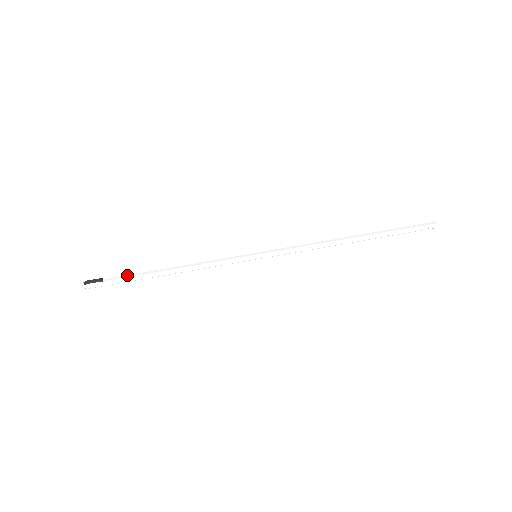
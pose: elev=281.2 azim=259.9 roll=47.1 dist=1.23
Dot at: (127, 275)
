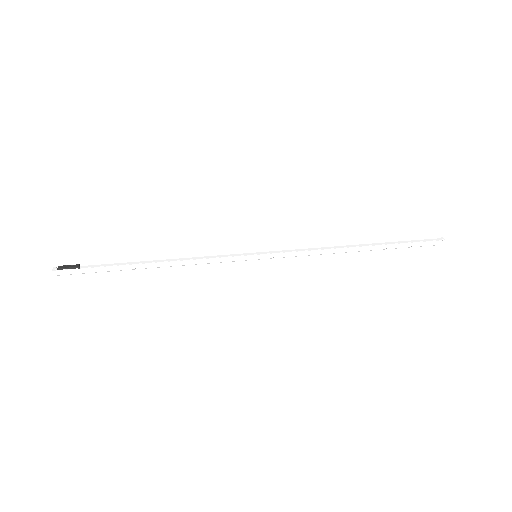
Dot at: (109, 264)
